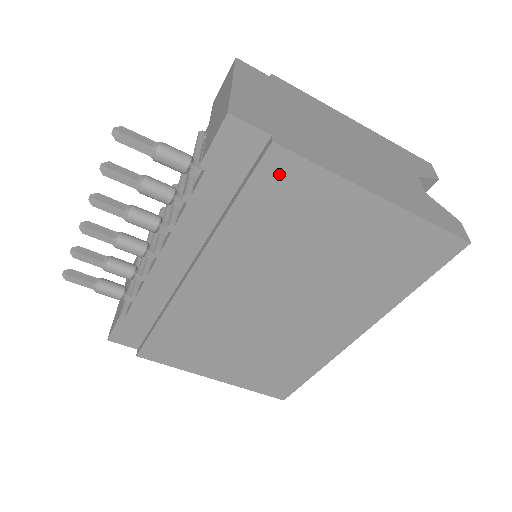
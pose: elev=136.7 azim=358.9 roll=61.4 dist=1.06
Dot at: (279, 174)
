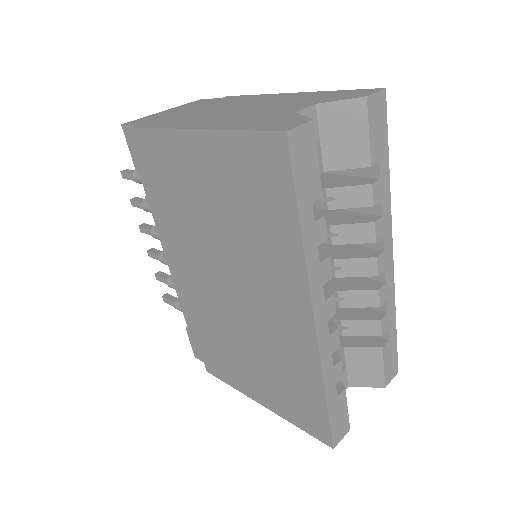
Dot at: (149, 150)
